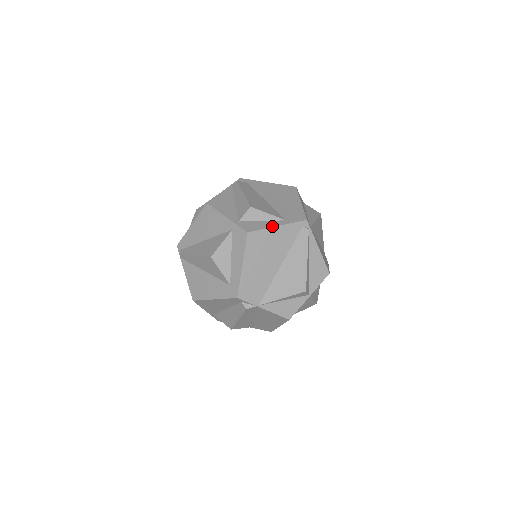
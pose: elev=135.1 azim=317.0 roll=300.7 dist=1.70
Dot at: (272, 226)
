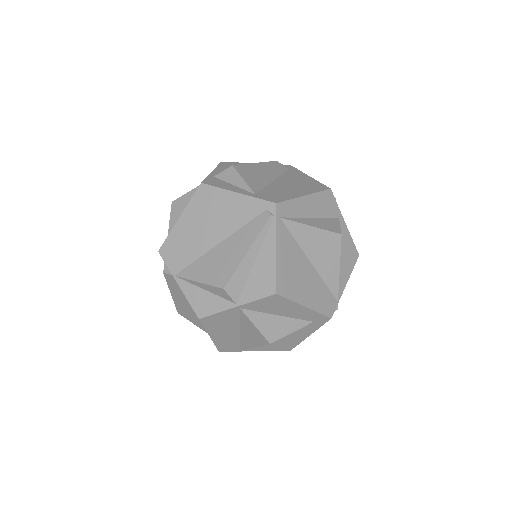
Dot at: (231, 190)
